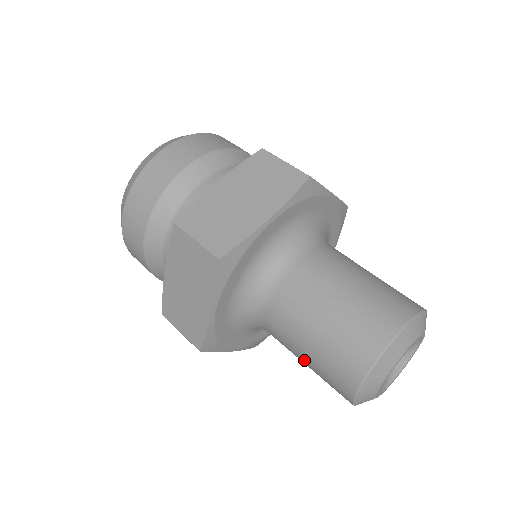
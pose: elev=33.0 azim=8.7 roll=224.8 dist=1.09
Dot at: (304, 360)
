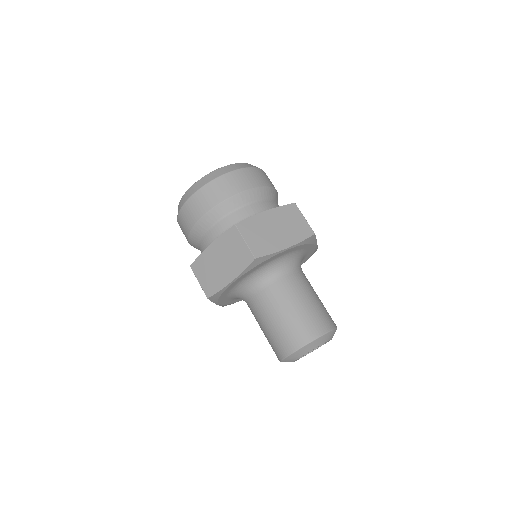
Dot at: (265, 328)
